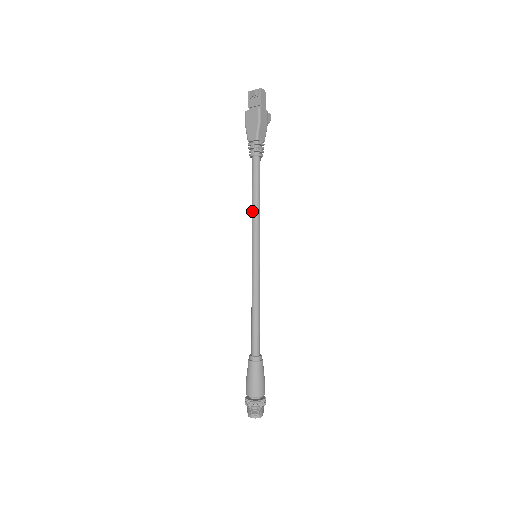
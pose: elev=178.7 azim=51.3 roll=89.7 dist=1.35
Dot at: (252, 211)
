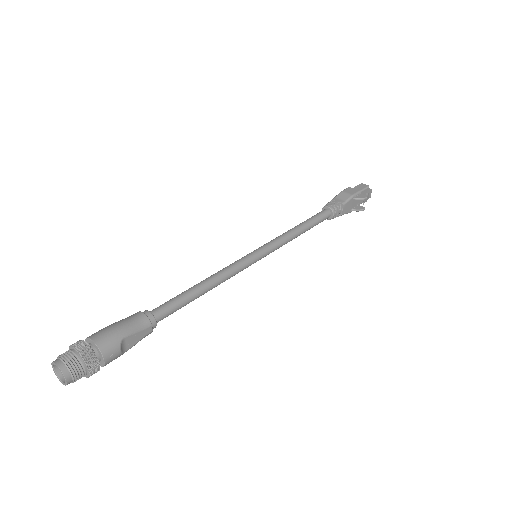
Dot at: occluded
